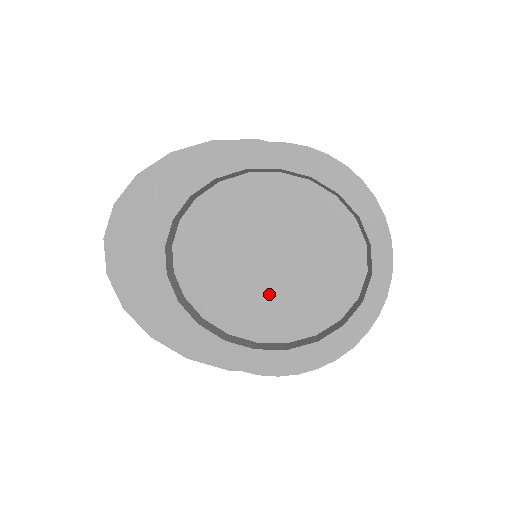
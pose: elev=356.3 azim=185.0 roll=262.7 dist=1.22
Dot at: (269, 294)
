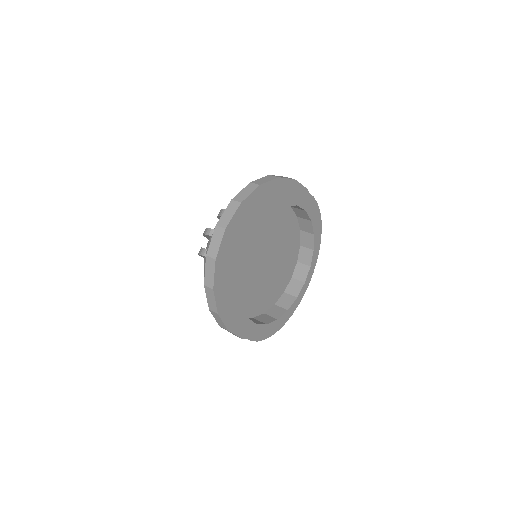
Dot at: (258, 285)
